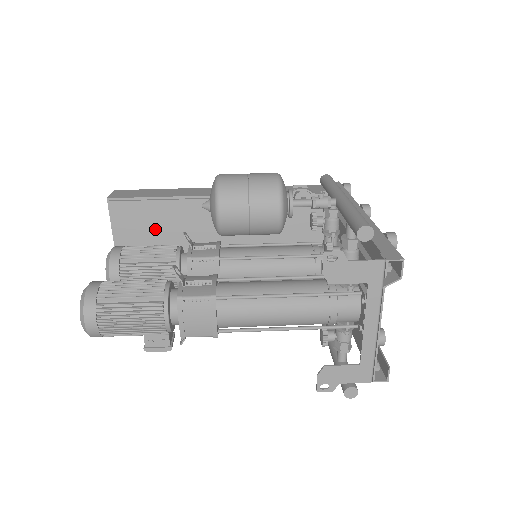
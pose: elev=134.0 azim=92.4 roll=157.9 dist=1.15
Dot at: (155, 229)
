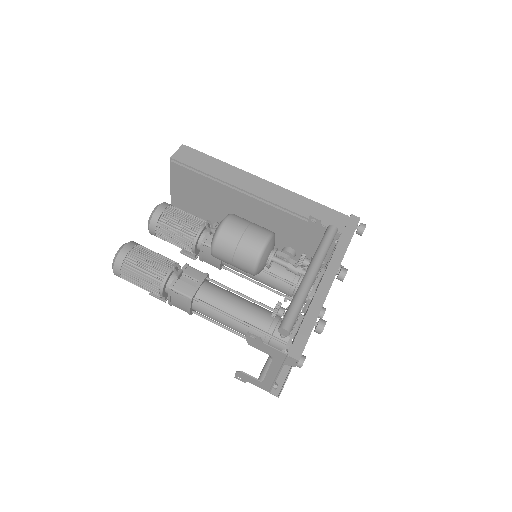
Dot at: (200, 192)
